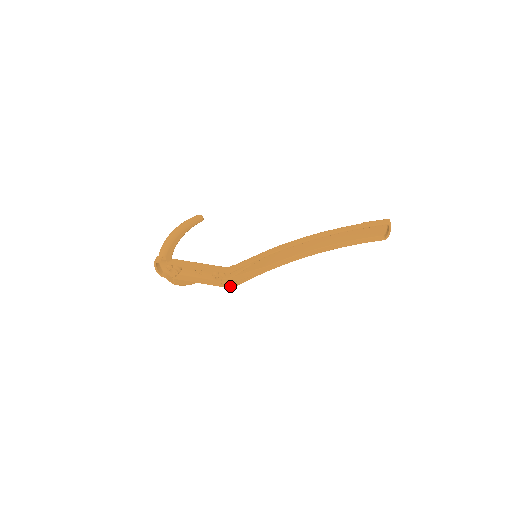
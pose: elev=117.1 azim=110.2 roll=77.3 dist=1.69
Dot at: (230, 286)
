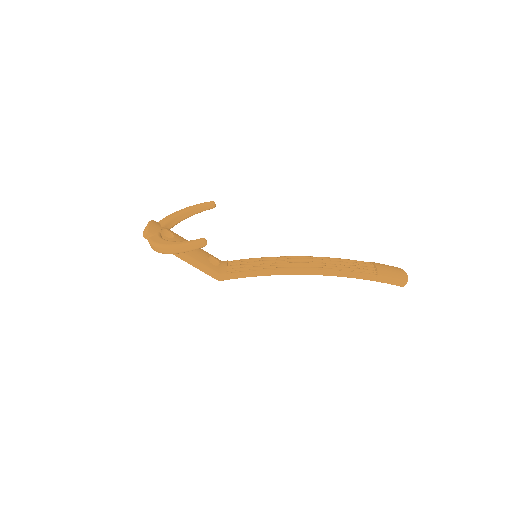
Dot at: occluded
